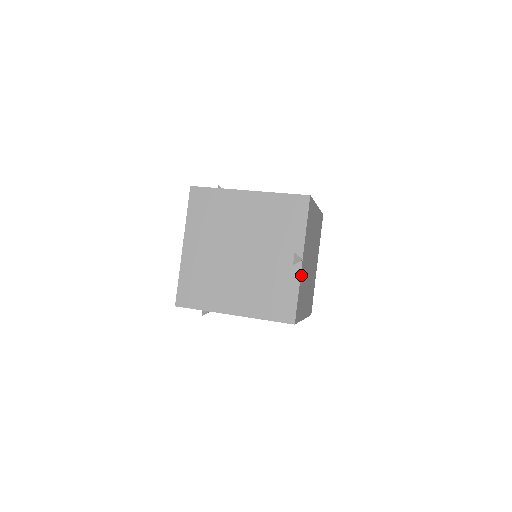
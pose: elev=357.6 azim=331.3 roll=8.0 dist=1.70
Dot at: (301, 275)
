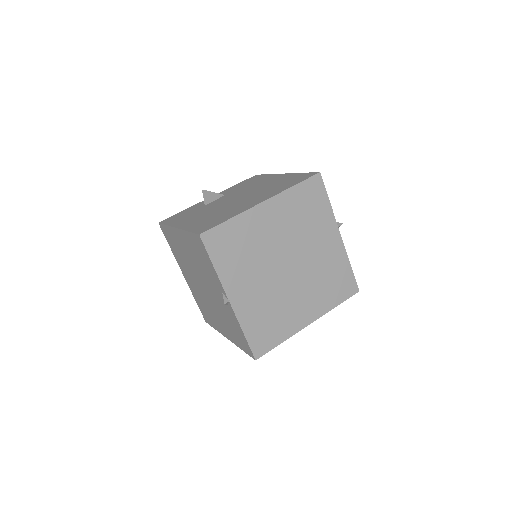
Dot at: (240, 313)
